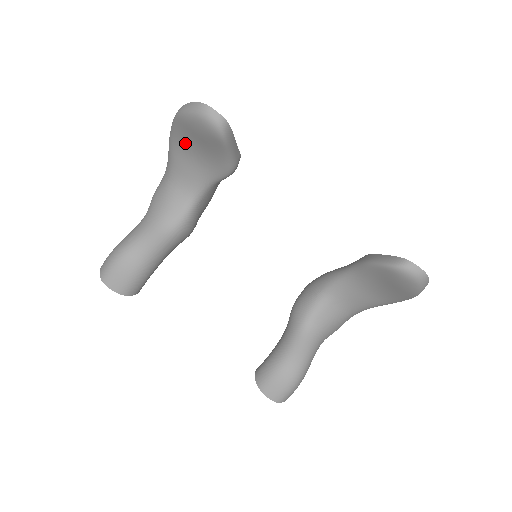
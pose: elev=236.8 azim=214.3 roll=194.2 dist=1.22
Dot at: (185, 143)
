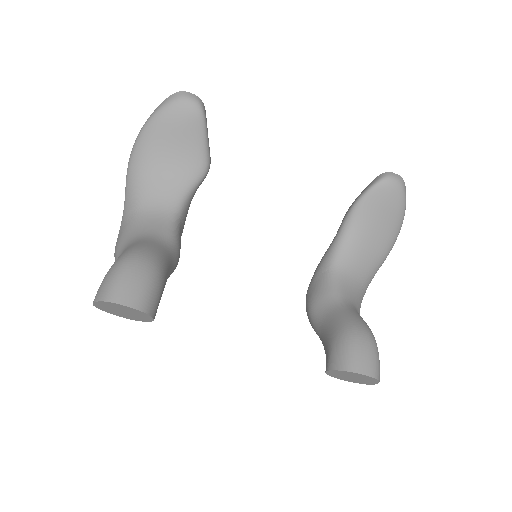
Dot at: (155, 154)
